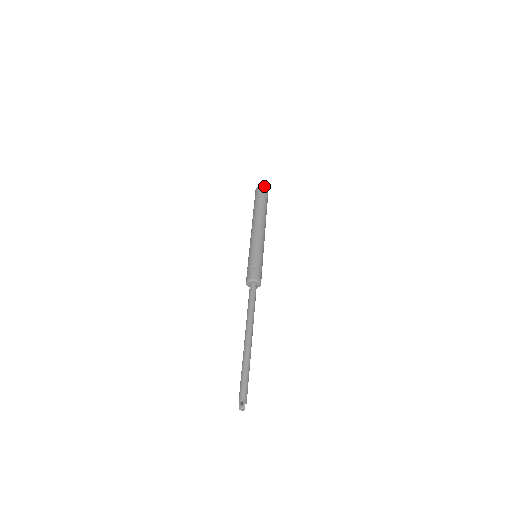
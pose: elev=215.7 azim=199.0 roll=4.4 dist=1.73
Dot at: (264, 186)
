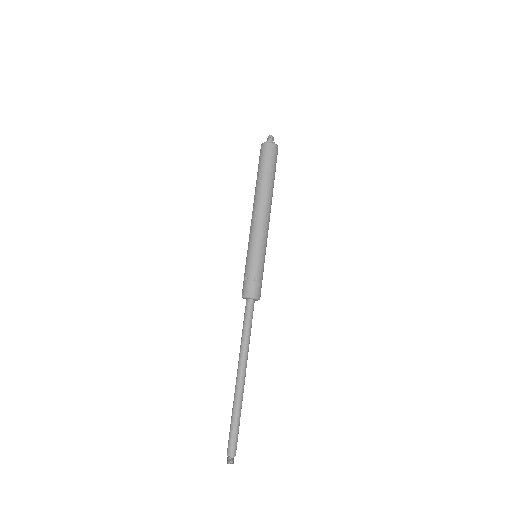
Dot at: (267, 143)
